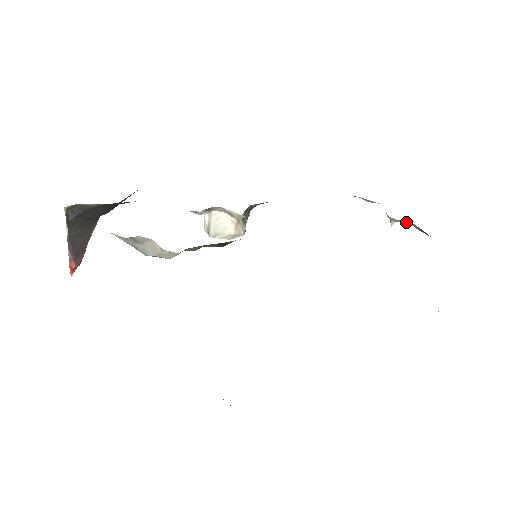
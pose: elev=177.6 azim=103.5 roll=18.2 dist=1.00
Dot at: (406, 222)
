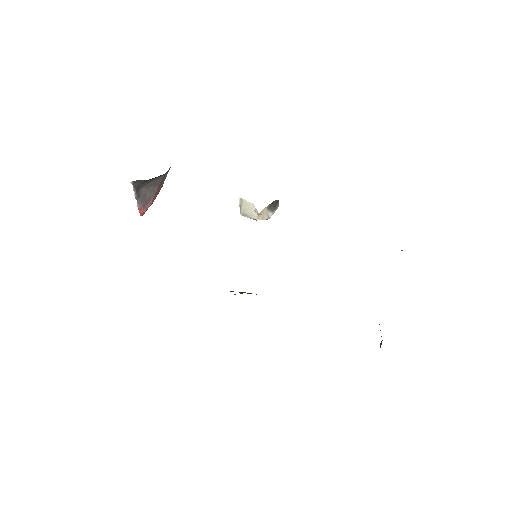
Dot at: occluded
